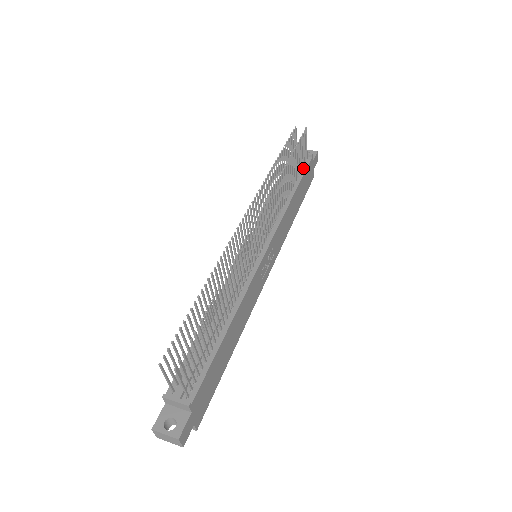
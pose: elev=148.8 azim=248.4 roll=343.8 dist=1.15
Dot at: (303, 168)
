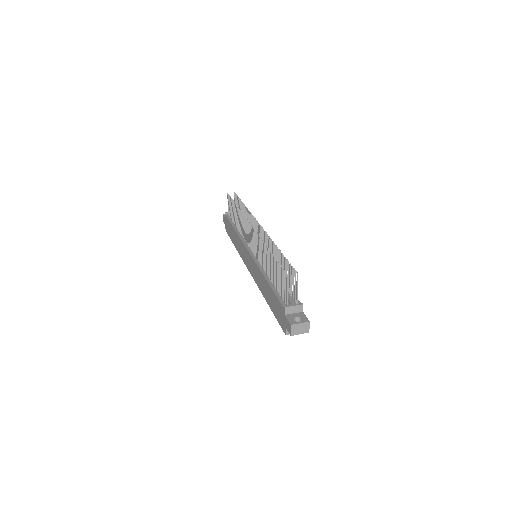
Dot at: occluded
